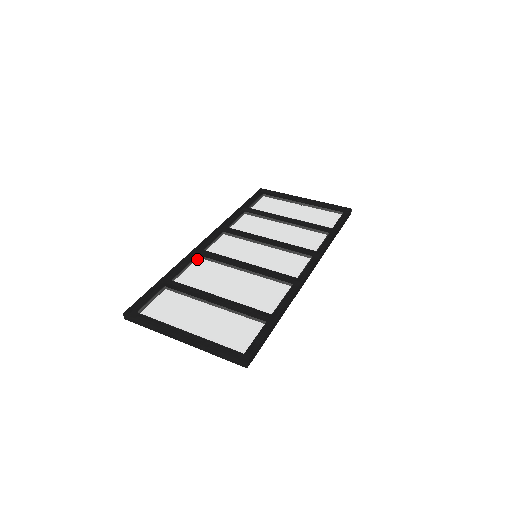
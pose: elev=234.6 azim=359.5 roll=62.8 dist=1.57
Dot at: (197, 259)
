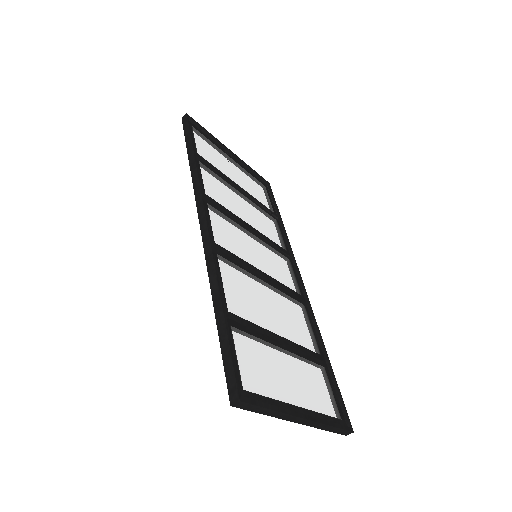
Dot at: (219, 262)
